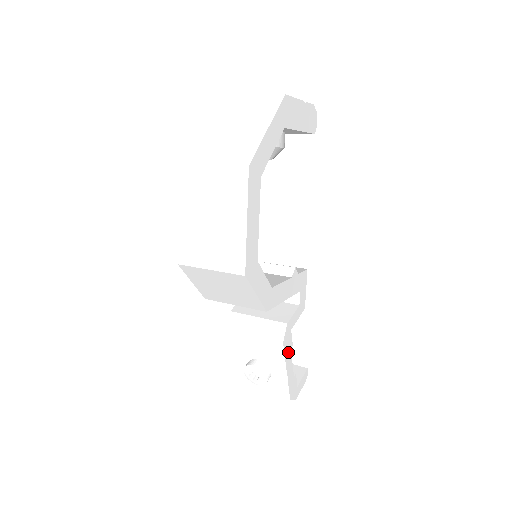
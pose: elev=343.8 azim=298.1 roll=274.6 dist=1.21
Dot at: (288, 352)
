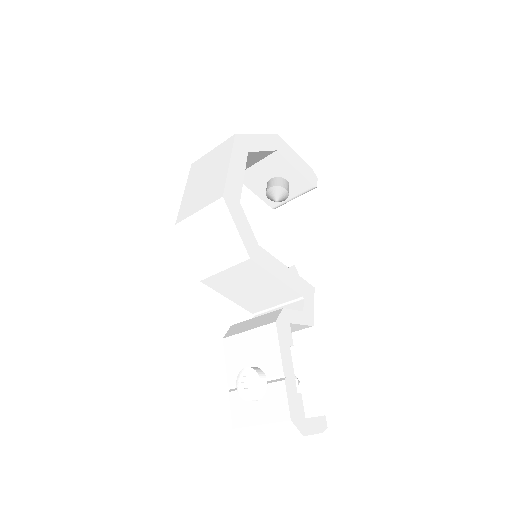
Dot at: (285, 345)
